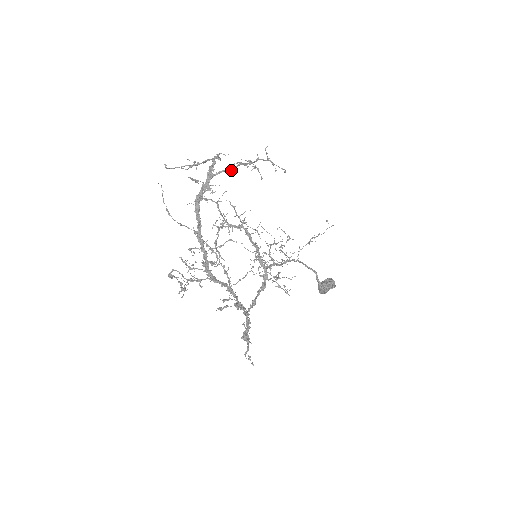
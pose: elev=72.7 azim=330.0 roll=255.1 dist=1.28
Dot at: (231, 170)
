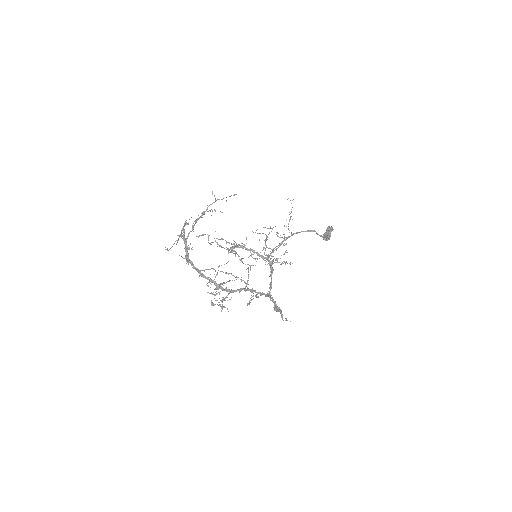
Dot at: (193, 229)
